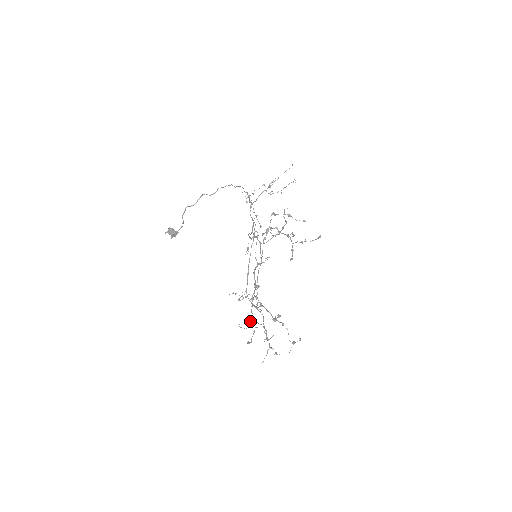
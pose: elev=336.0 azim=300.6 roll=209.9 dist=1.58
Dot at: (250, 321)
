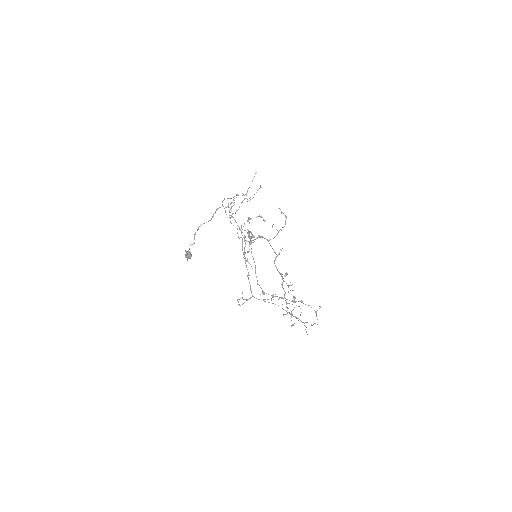
Dot at: (287, 307)
